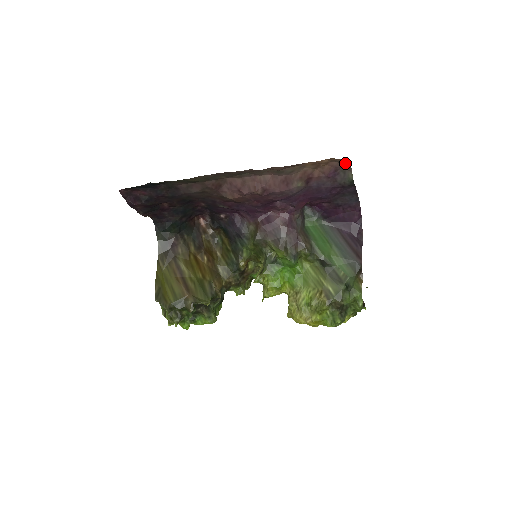
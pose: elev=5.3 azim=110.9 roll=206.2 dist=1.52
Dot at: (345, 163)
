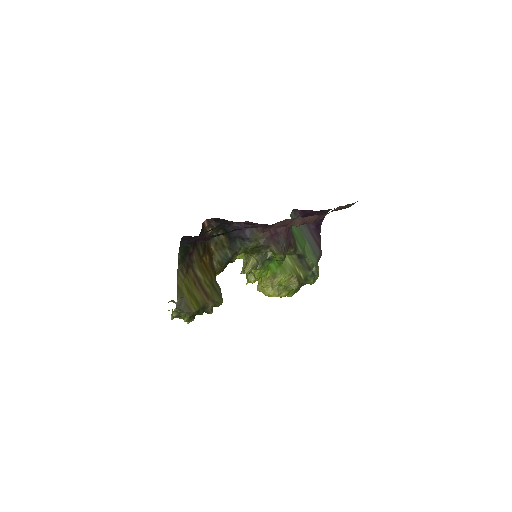
Dot at: occluded
